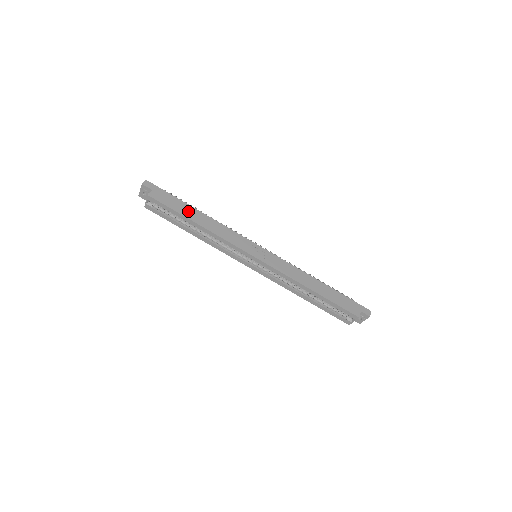
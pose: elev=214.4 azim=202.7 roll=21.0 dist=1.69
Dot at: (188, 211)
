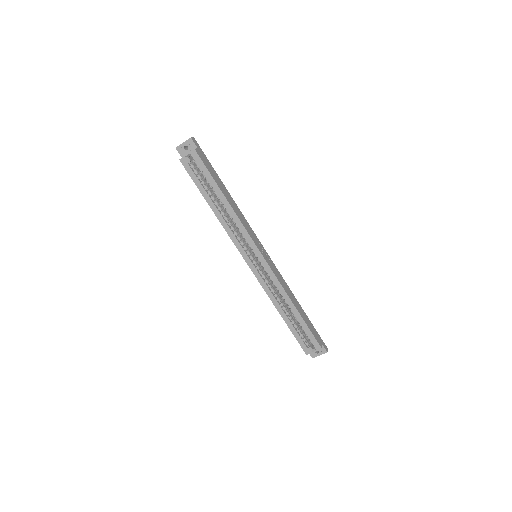
Dot at: (220, 184)
